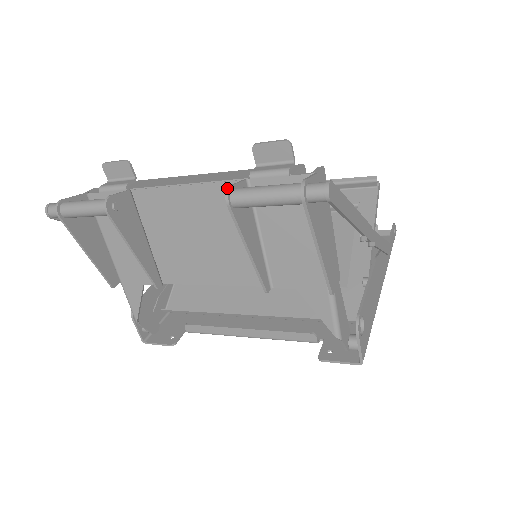
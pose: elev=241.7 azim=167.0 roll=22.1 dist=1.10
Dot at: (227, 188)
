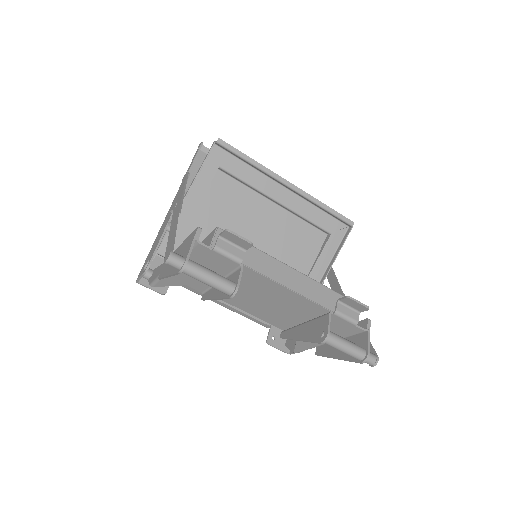
Dot at: (327, 336)
